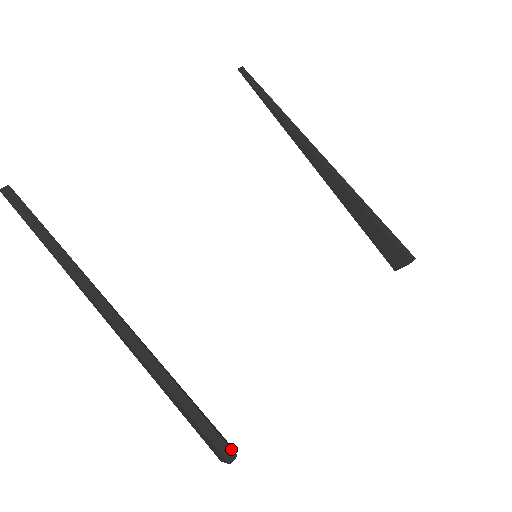
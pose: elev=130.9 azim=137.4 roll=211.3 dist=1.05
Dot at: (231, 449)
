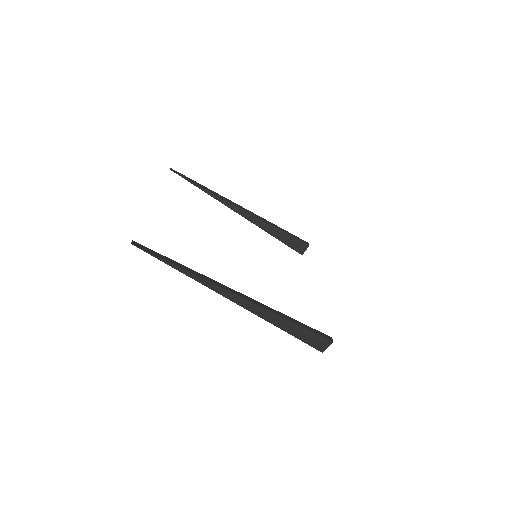
Dot at: (328, 336)
